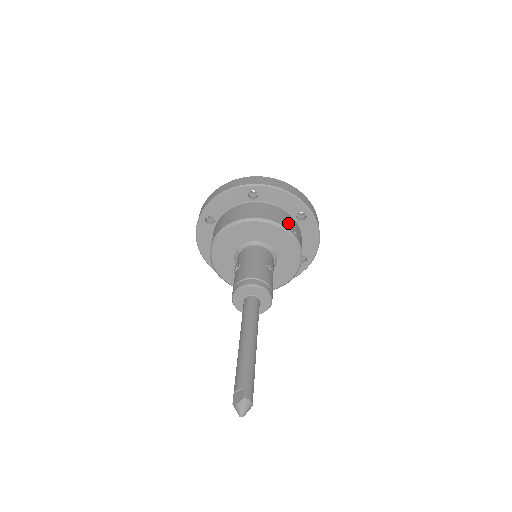
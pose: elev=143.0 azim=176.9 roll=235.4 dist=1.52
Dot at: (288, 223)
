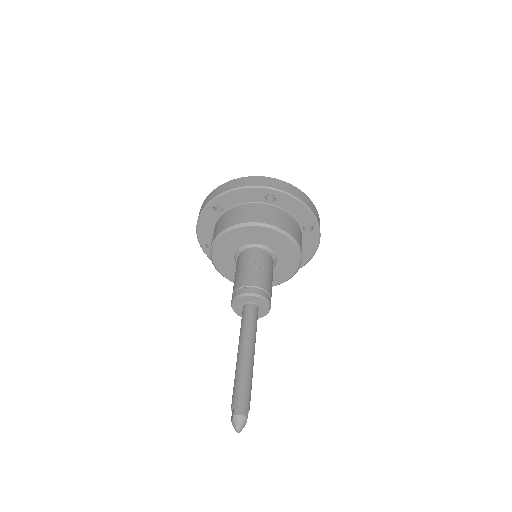
Dot at: (256, 215)
